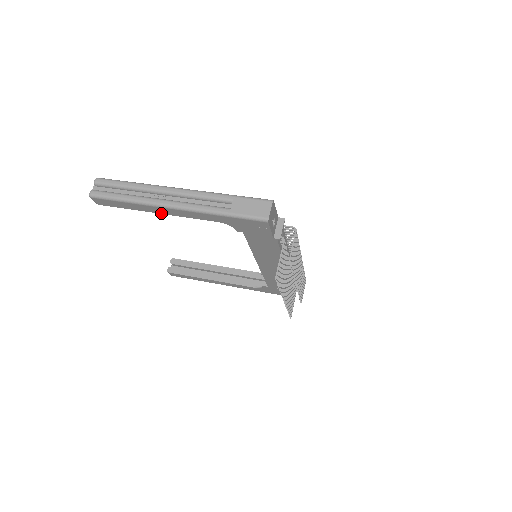
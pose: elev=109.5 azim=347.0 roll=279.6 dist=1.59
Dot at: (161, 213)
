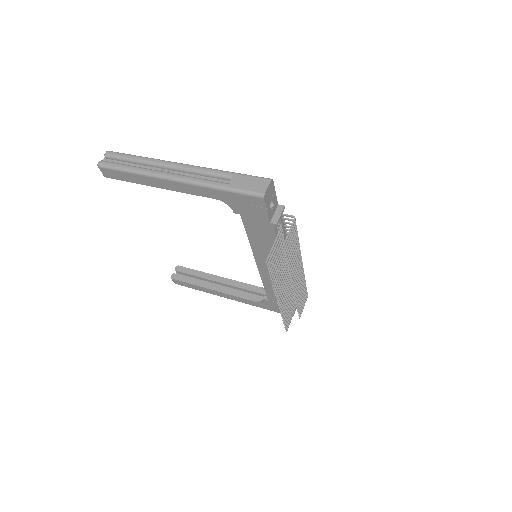
Dot at: (162, 188)
